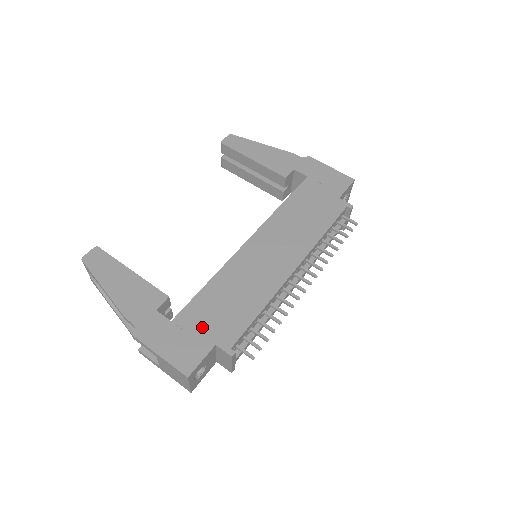
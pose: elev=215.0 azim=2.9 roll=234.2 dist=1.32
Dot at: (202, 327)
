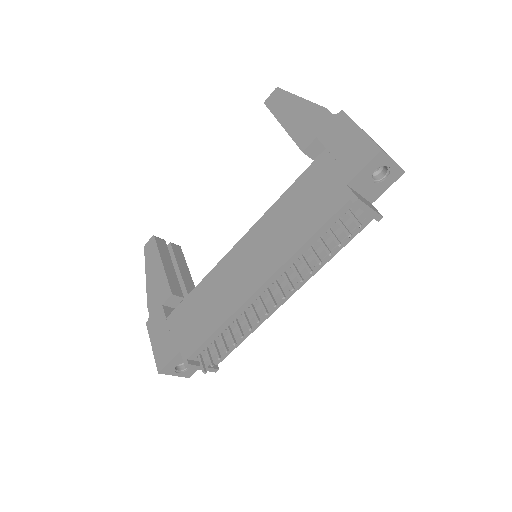
Dot at: (179, 331)
